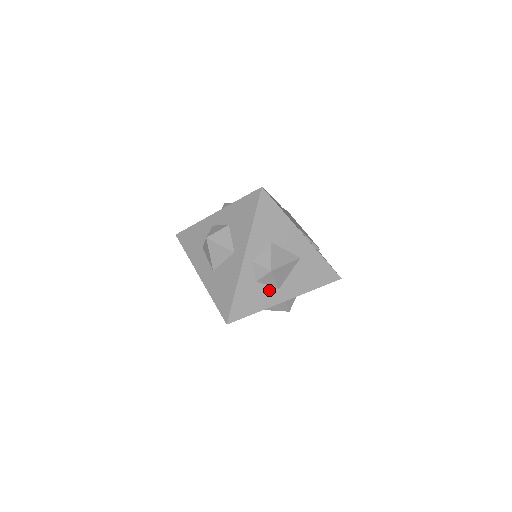
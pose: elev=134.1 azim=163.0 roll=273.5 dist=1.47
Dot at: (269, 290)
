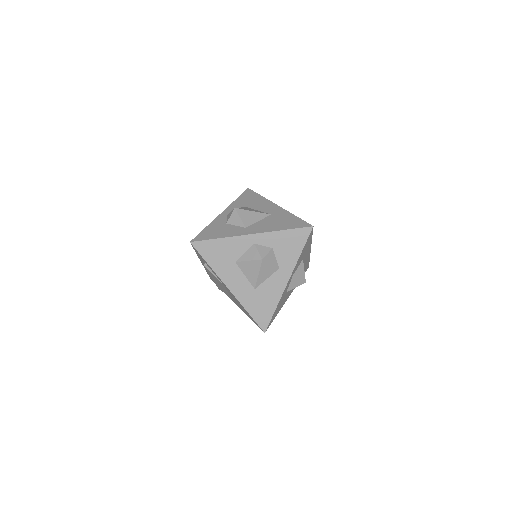
Dot at: (236, 228)
